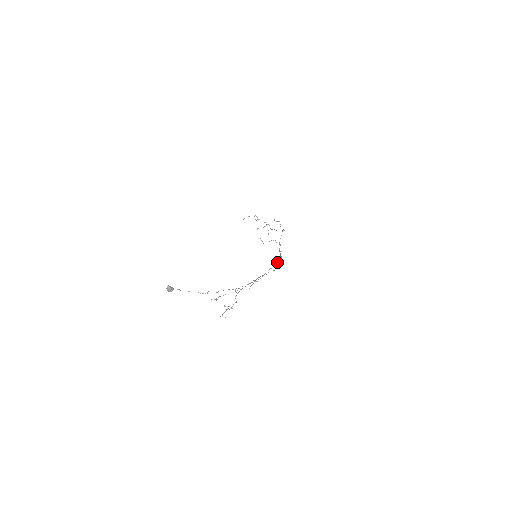
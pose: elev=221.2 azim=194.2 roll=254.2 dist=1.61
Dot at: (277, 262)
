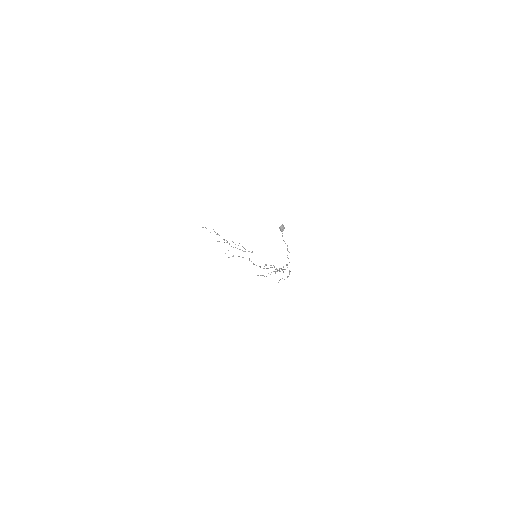
Dot at: occluded
